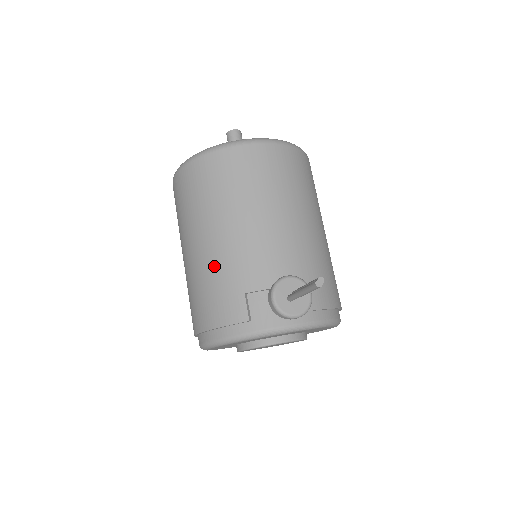
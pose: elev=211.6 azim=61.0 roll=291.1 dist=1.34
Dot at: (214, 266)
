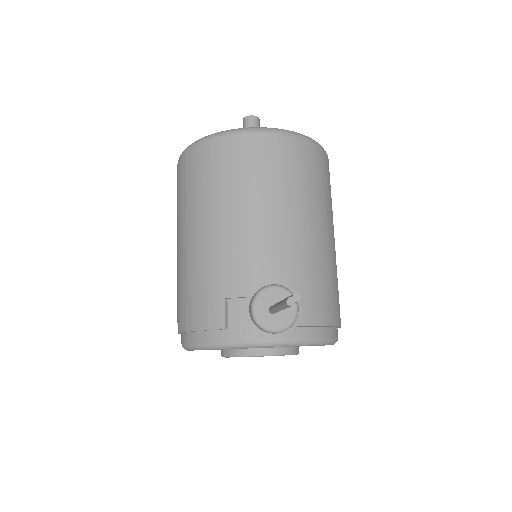
Dot at: (199, 264)
